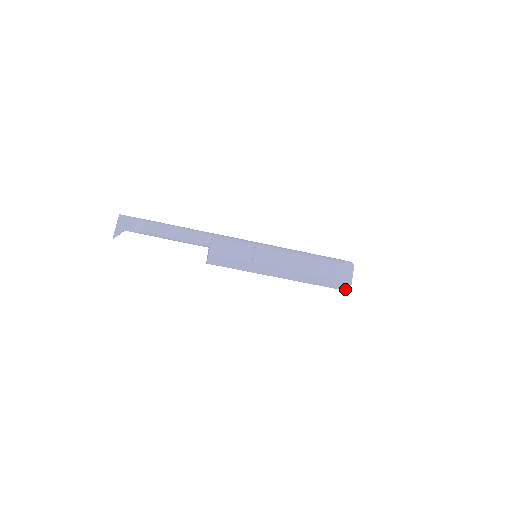
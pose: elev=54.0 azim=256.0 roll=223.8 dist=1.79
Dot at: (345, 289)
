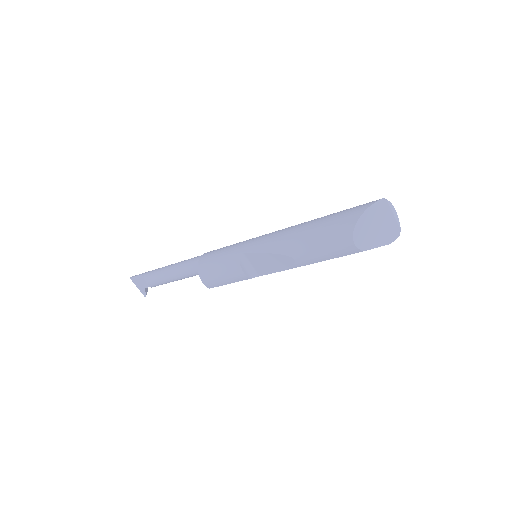
Dot at: occluded
